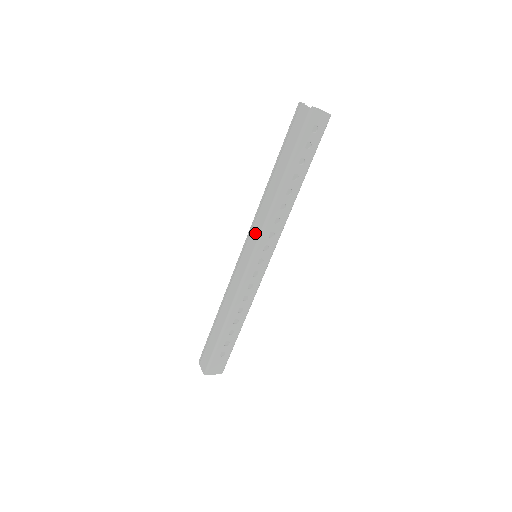
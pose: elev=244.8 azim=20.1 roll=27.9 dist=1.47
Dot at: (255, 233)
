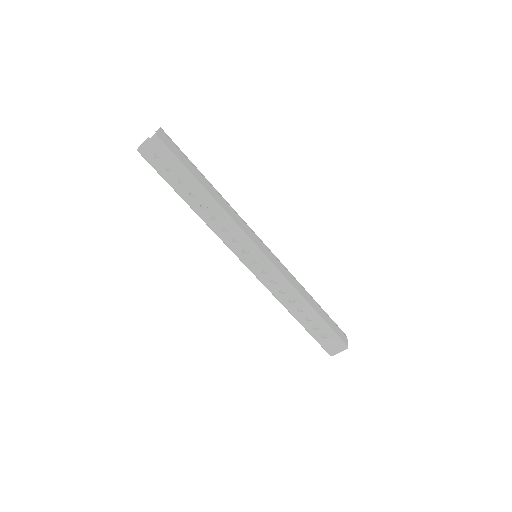
Dot at: occluded
